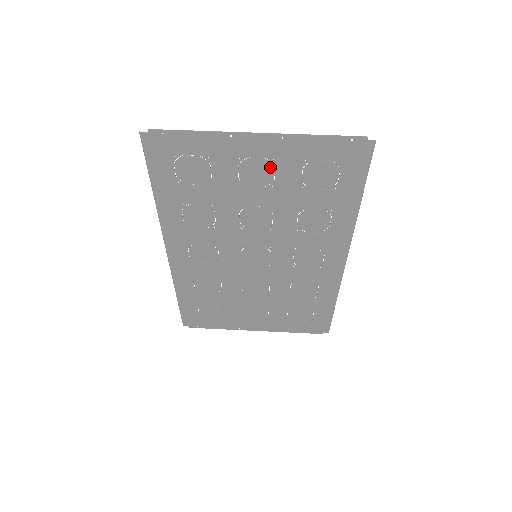
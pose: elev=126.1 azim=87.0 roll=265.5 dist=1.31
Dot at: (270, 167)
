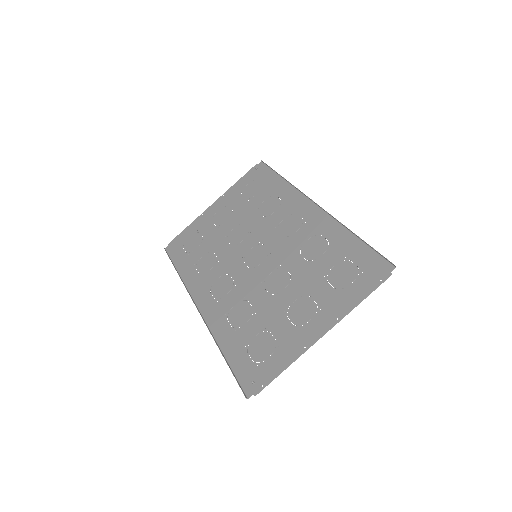
Dot at: (314, 307)
